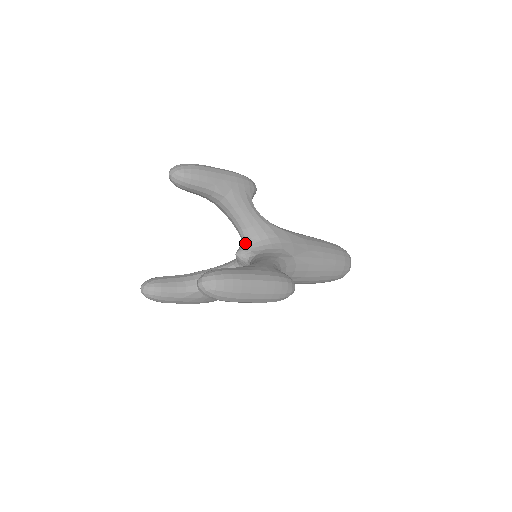
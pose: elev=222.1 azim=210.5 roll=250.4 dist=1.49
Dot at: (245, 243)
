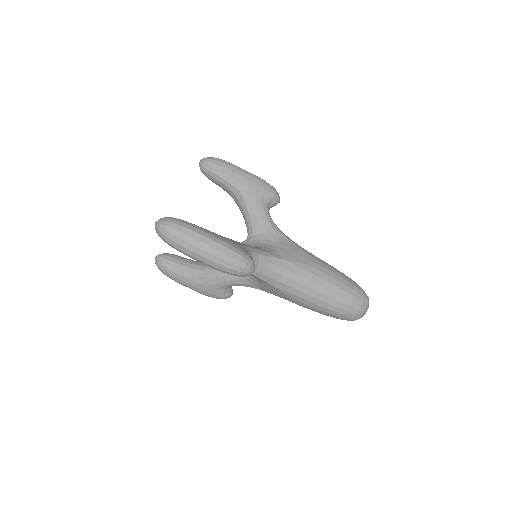
Dot at: (247, 239)
